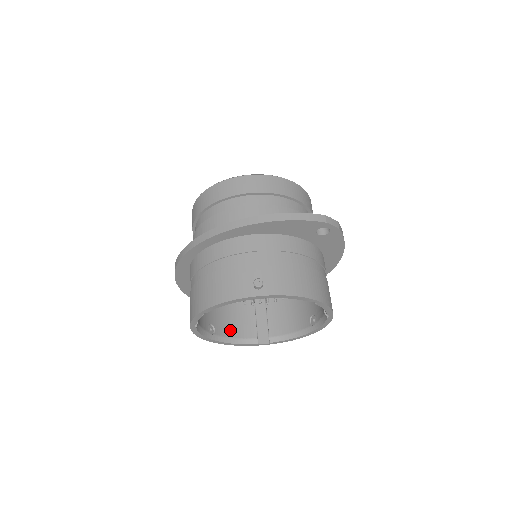
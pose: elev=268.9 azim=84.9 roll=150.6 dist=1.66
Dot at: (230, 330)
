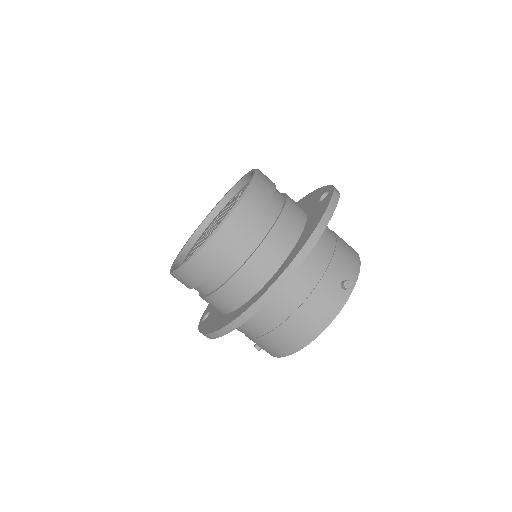
Dot at: occluded
